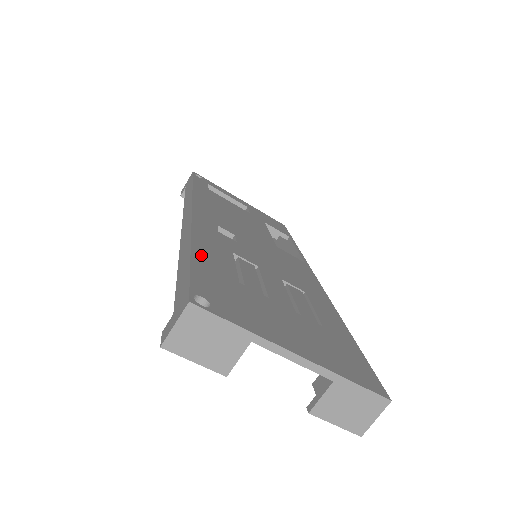
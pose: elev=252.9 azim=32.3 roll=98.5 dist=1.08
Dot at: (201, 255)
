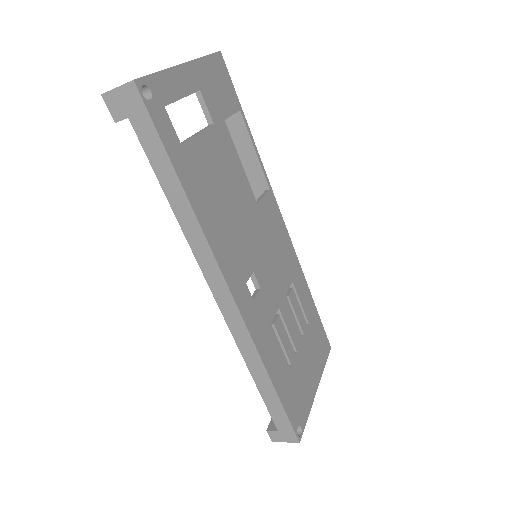
Dot at: (276, 380)
